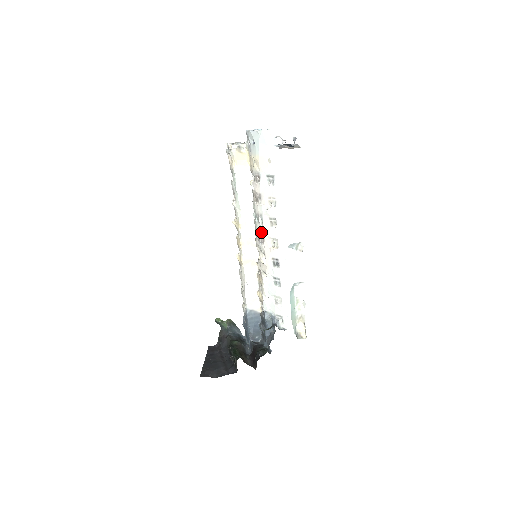
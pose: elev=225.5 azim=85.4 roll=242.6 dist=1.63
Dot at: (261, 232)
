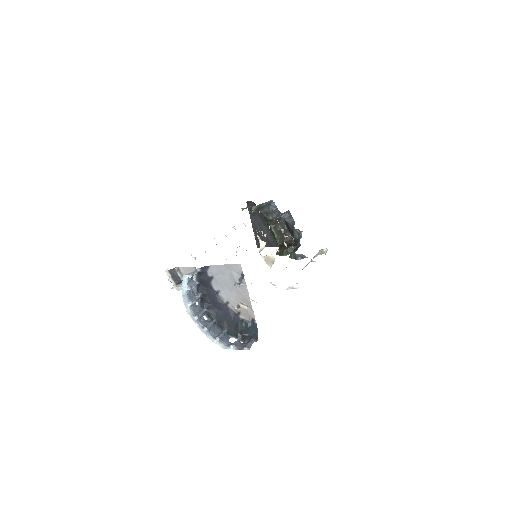
Dot at: occluded
